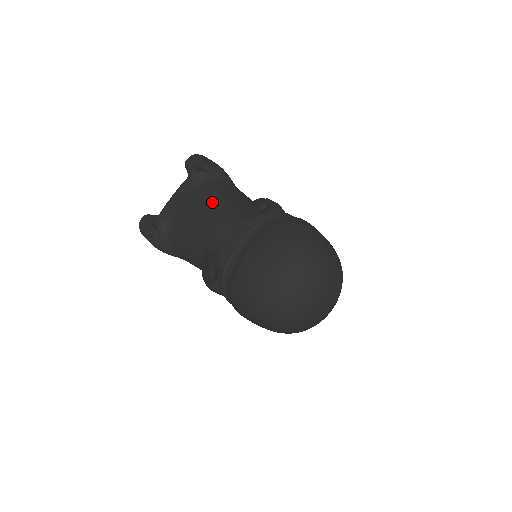
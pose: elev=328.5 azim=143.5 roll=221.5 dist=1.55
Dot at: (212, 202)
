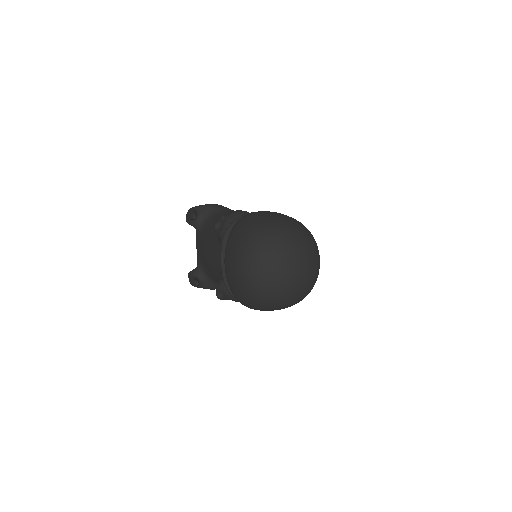
Dot at: (208, 239)
